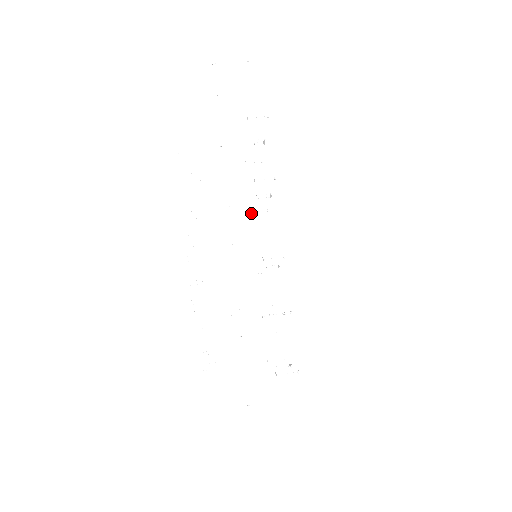
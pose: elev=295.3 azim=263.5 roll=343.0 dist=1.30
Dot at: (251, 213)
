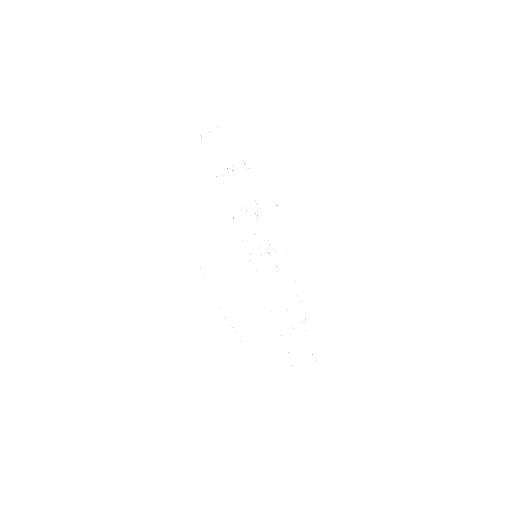
Dot at: occluded
